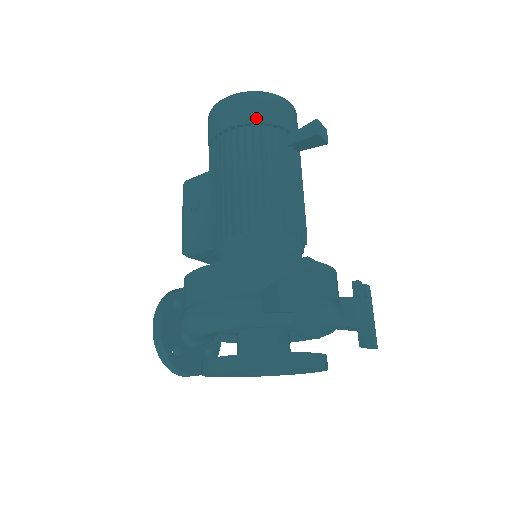
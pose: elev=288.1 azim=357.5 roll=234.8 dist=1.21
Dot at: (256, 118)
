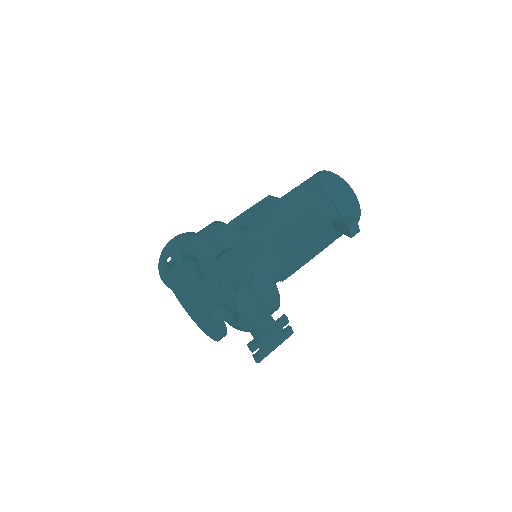
Dot at: (329, 191)
